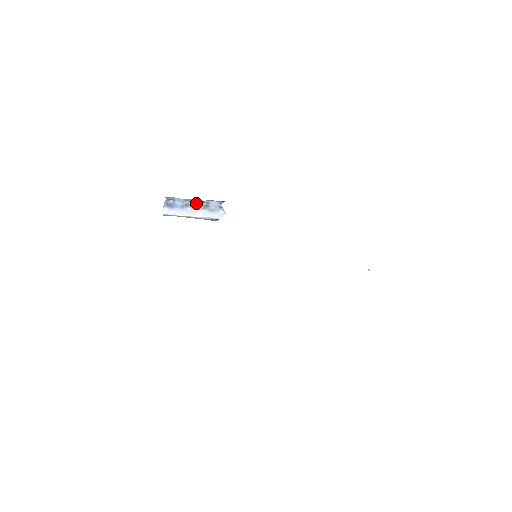
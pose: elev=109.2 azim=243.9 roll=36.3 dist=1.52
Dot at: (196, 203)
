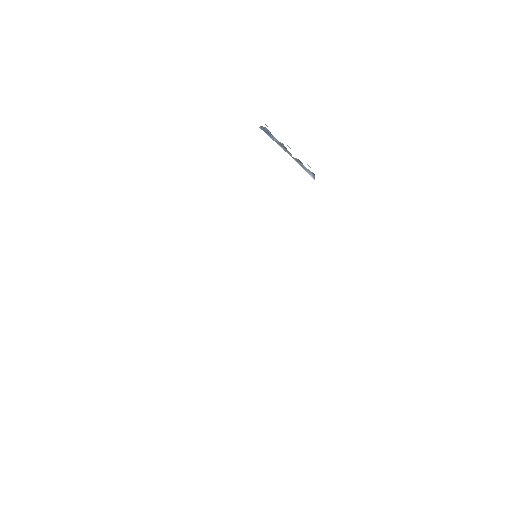
Dot at: (290, 153)
